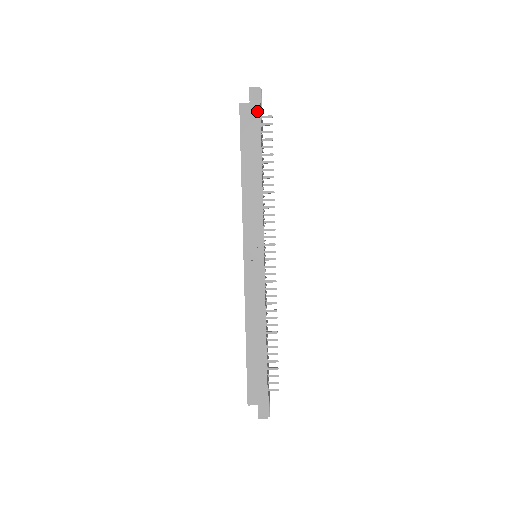
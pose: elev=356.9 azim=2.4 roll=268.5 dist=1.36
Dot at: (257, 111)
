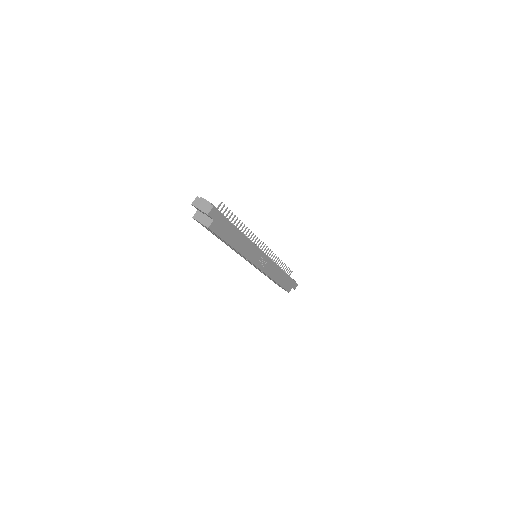
Dot at: (221, 217)
